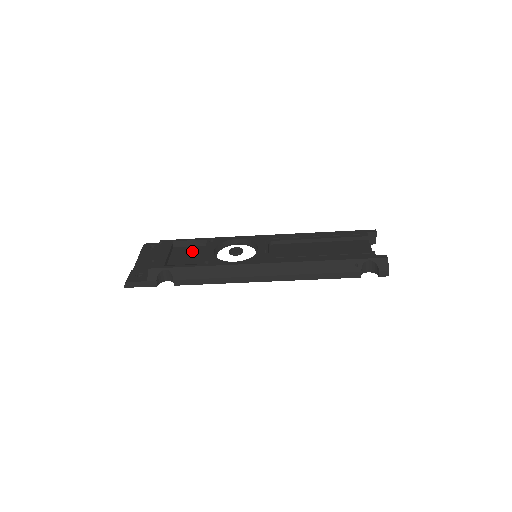
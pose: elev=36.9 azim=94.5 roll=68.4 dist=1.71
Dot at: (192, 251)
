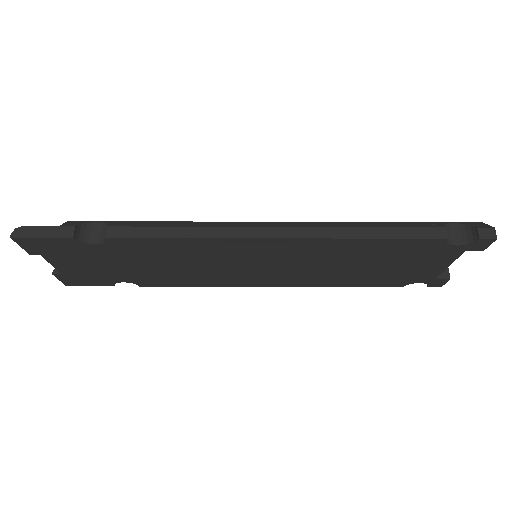
Dot at: occluded
